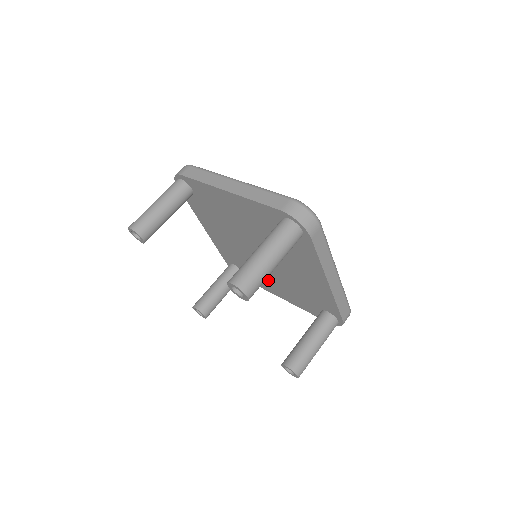
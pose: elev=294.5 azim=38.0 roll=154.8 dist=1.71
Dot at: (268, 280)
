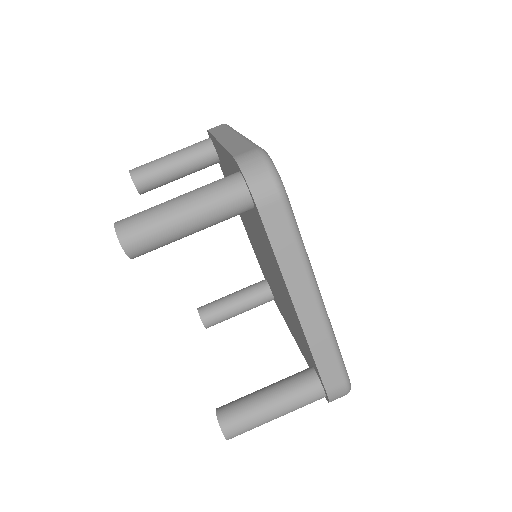
Dot at: (243, 219)
